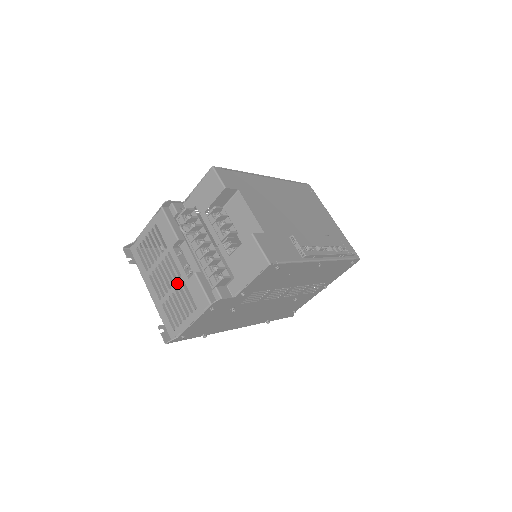
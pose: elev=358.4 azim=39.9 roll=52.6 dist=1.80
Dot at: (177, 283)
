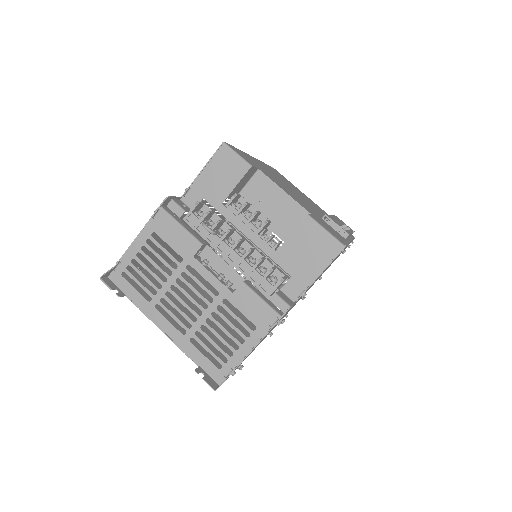
Dot at: (213, 303)
